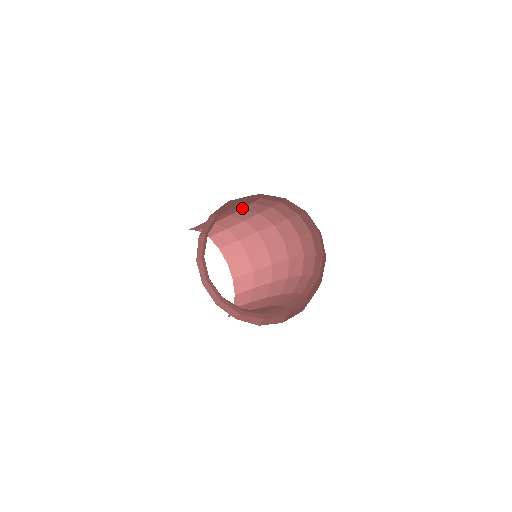
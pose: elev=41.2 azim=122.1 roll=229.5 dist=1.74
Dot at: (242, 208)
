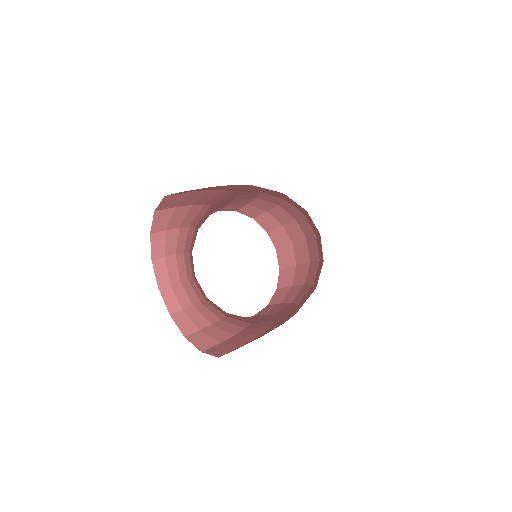
Dot at: (260, 192)
